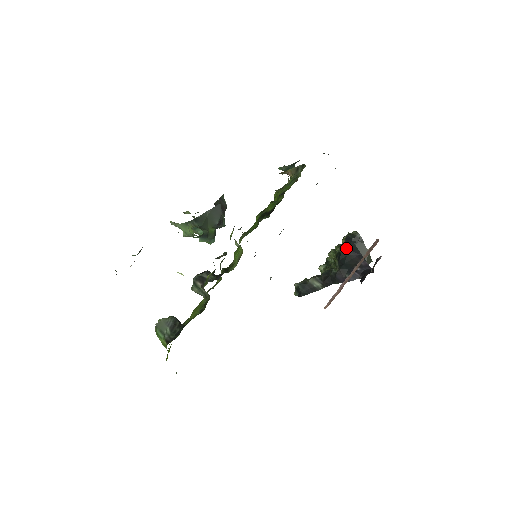
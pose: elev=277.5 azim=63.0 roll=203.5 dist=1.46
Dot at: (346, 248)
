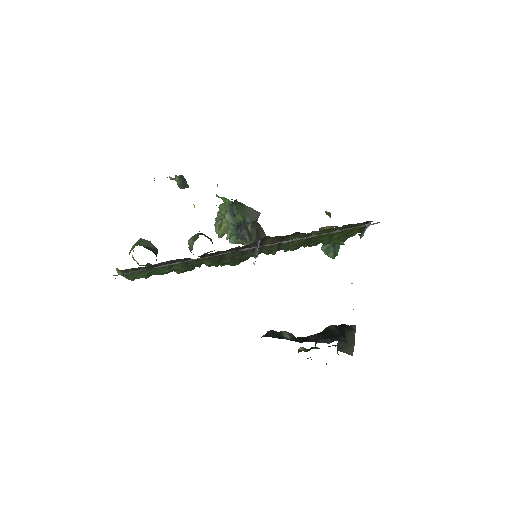
Dot at: (335, 326)
